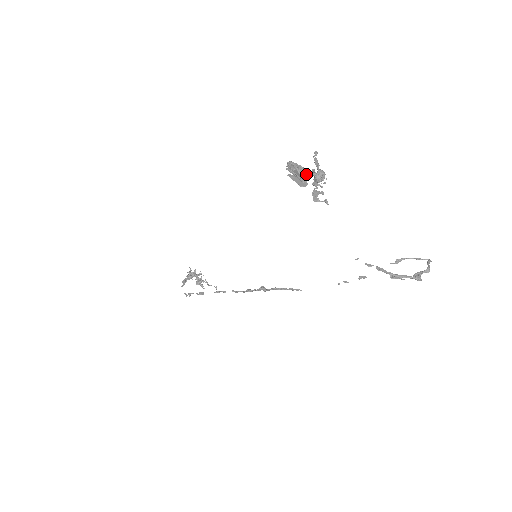
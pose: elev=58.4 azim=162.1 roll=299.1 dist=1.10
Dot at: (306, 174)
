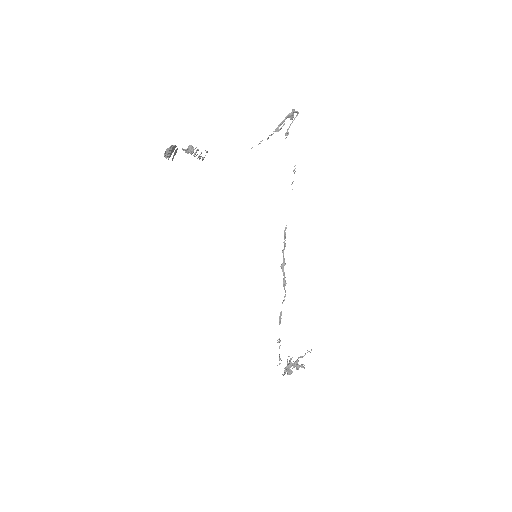
Dot at: (172, 145)
